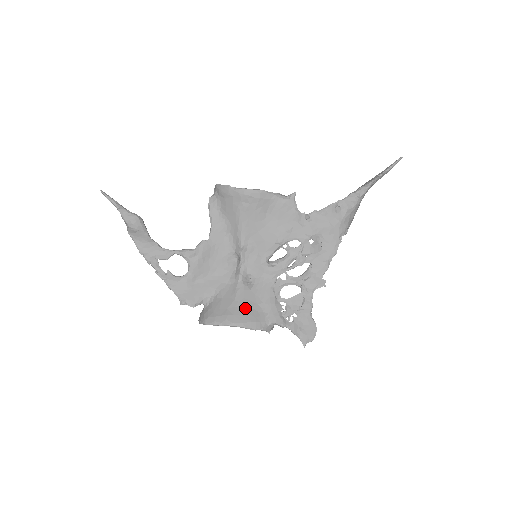
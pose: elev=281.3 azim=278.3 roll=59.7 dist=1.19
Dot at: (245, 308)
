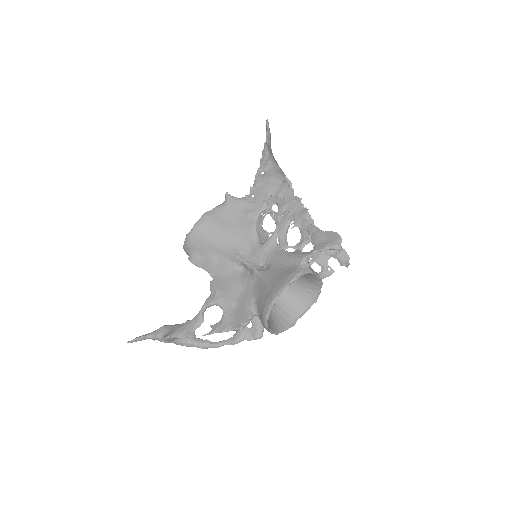
Dot at: (277, 277)
